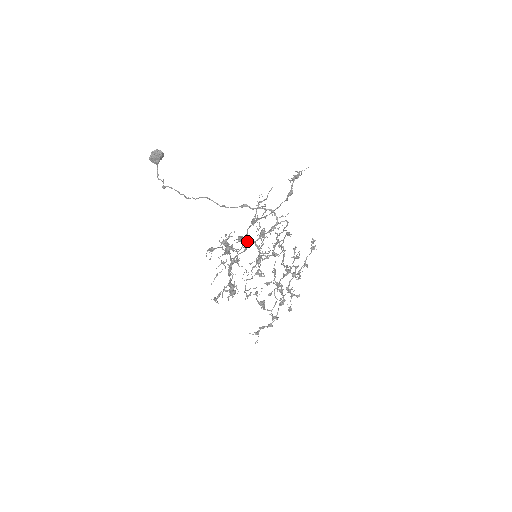
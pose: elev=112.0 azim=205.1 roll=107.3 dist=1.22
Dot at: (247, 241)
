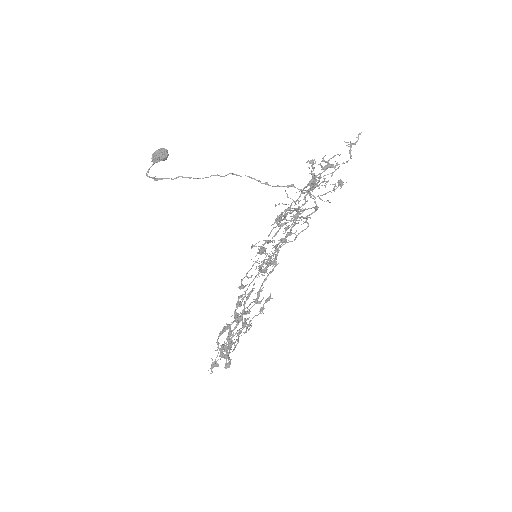
Dot at: occluded
